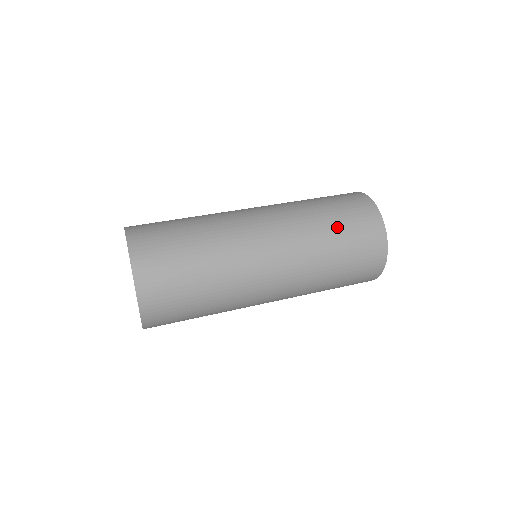
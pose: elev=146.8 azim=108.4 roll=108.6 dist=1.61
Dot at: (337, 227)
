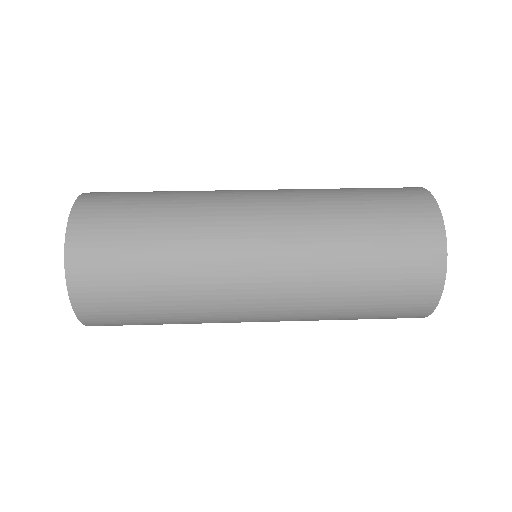
Dot at: (368, 288)
